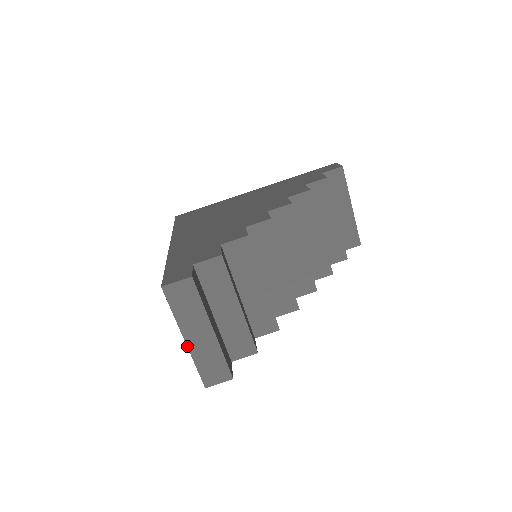
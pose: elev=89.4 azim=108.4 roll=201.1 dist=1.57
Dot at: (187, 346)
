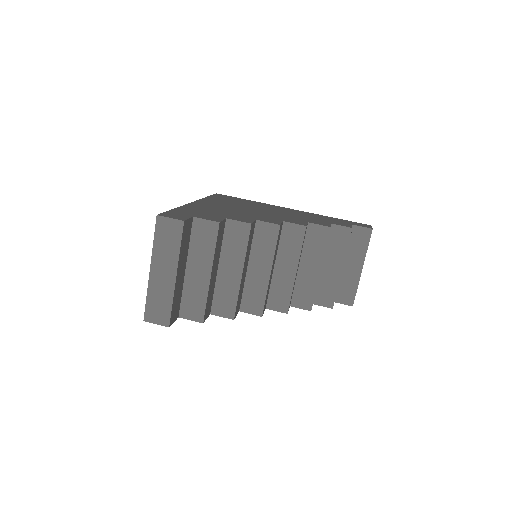
Dot at: (149, 276)
